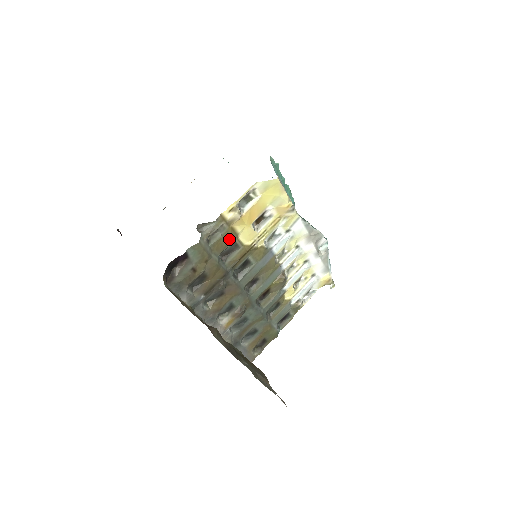
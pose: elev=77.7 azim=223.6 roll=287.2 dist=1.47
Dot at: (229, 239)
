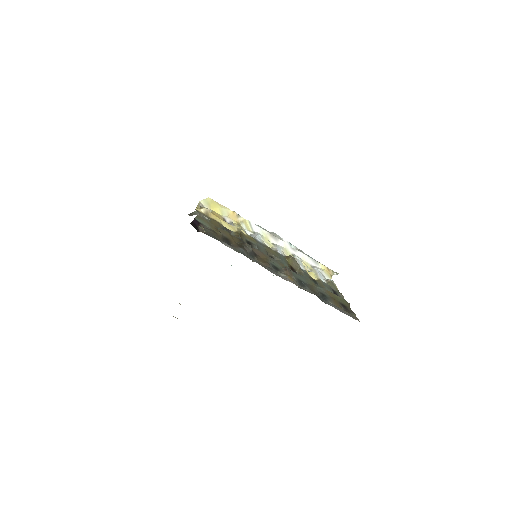
Dot at: (217, 223)
